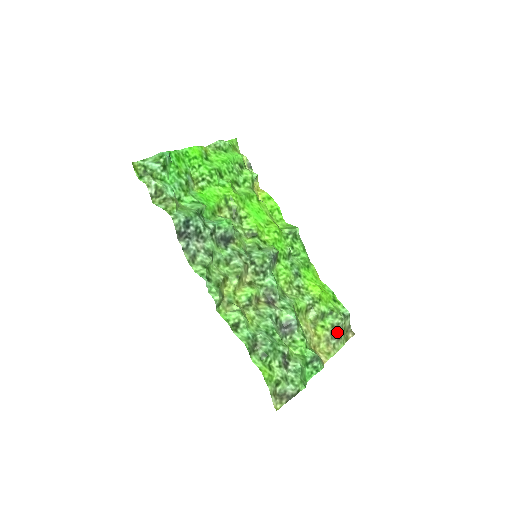
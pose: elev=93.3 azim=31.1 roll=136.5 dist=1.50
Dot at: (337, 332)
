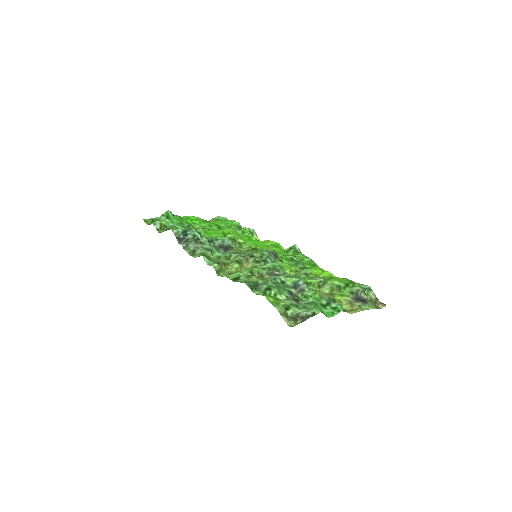
Dot at: (360, 299)
